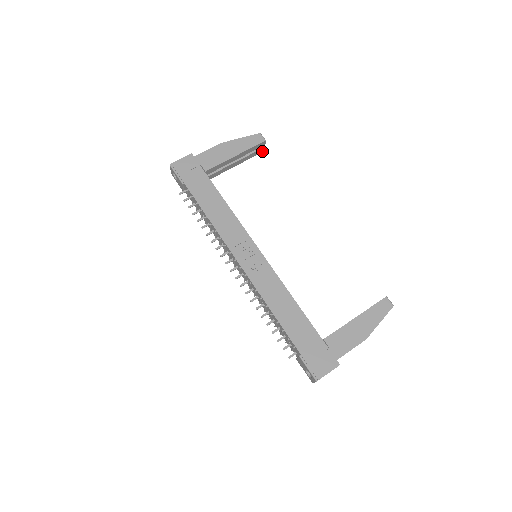
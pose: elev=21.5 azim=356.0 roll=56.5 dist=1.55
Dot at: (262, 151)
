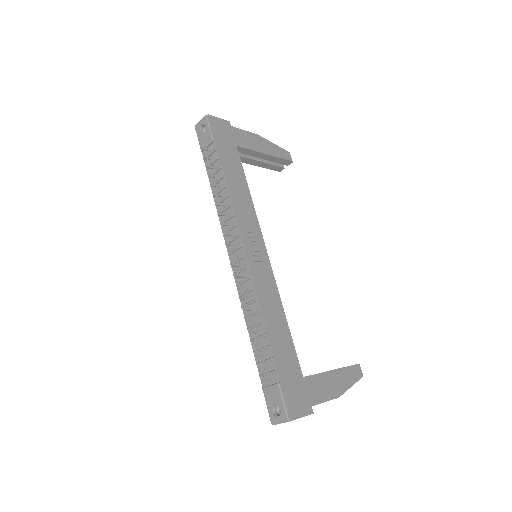
Dot at: (278, 170)
